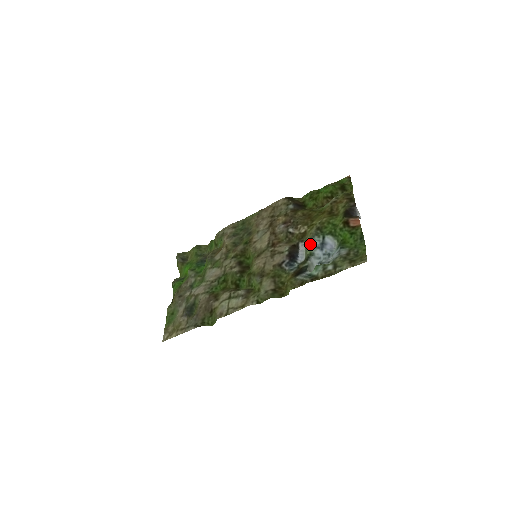
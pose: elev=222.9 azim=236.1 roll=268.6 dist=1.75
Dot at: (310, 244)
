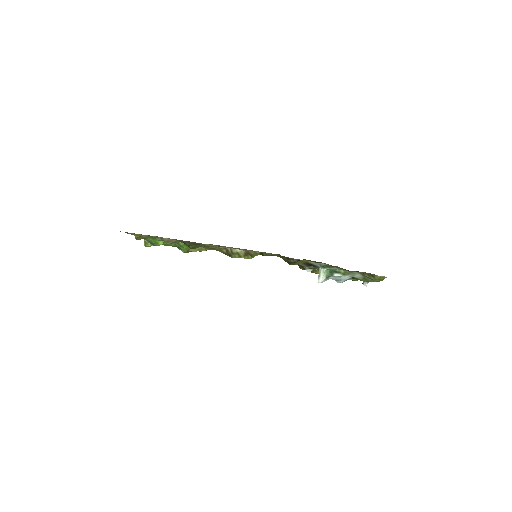
Dot at: occluded
